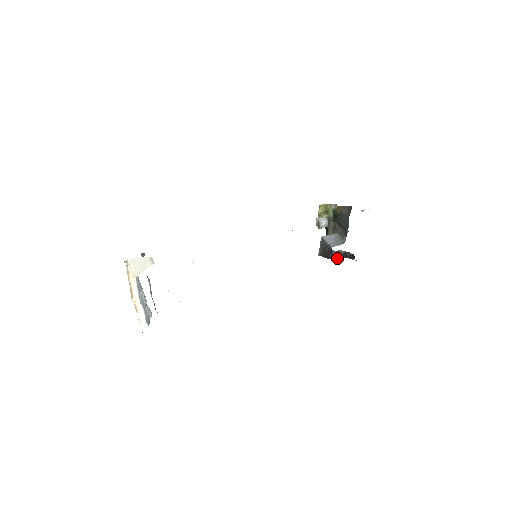
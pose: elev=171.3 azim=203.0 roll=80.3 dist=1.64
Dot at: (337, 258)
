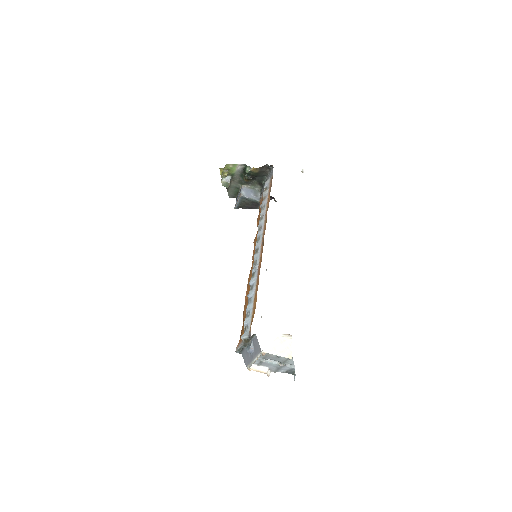
Dot at: occluded
